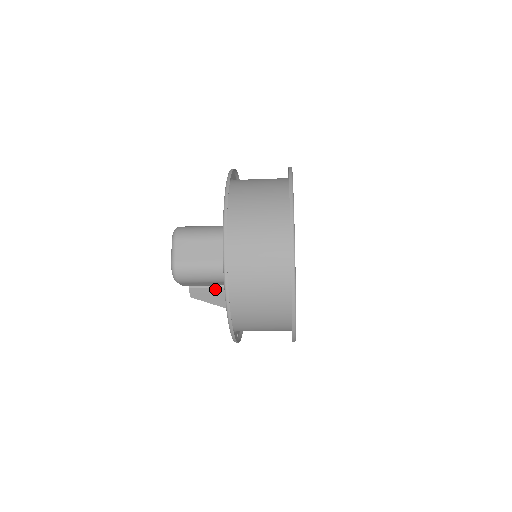
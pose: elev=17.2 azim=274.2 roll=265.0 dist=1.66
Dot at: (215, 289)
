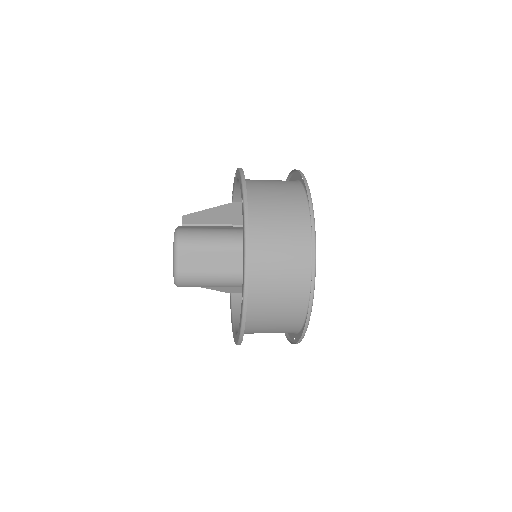
Dot at: occluded
